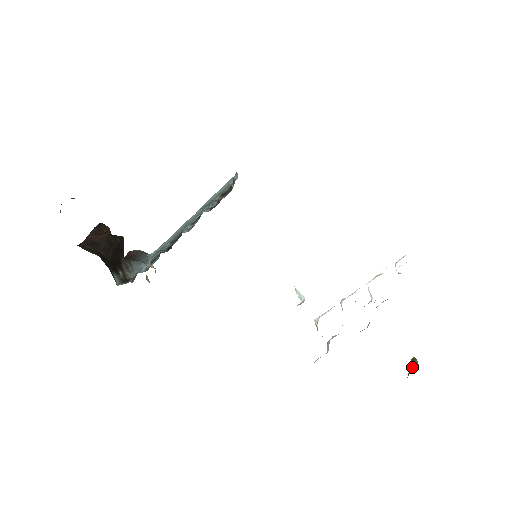
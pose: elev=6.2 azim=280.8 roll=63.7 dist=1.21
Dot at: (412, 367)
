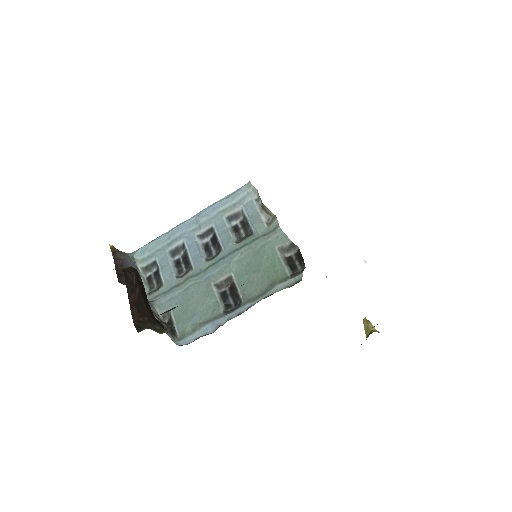
Dot at: (369, 329)
